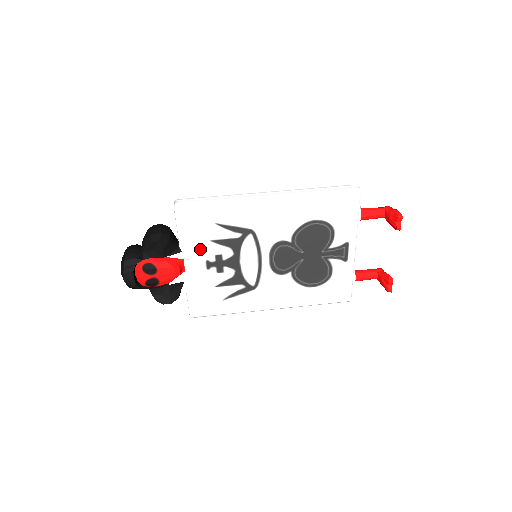
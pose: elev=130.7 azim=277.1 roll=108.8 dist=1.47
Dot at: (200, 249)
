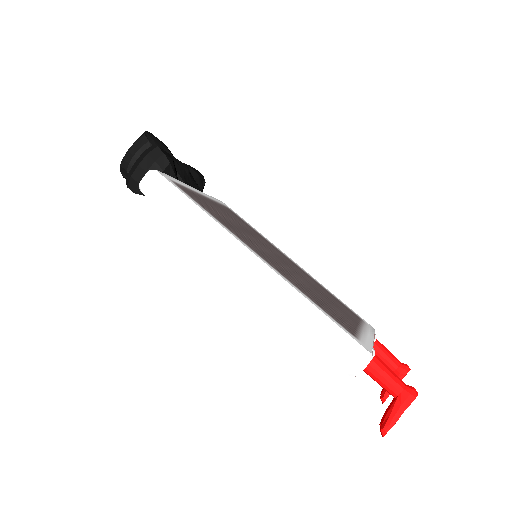
Dot at: occluded
